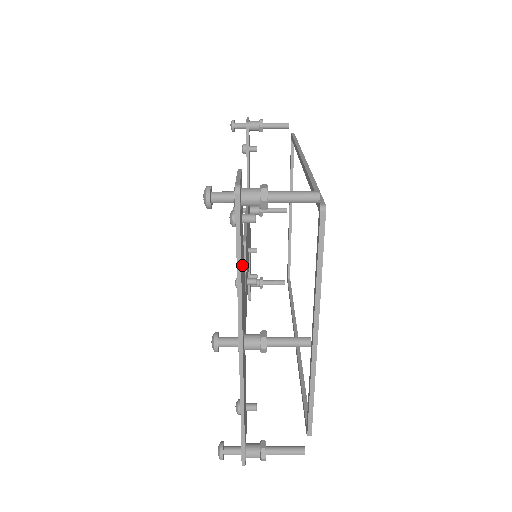
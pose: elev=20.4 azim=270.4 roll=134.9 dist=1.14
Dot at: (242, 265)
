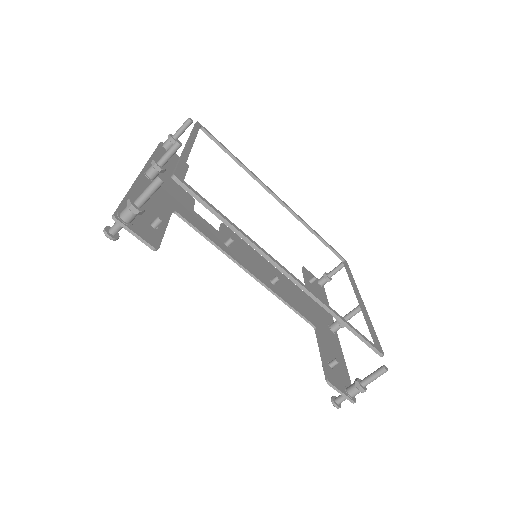
Dot at: (167, 167)
